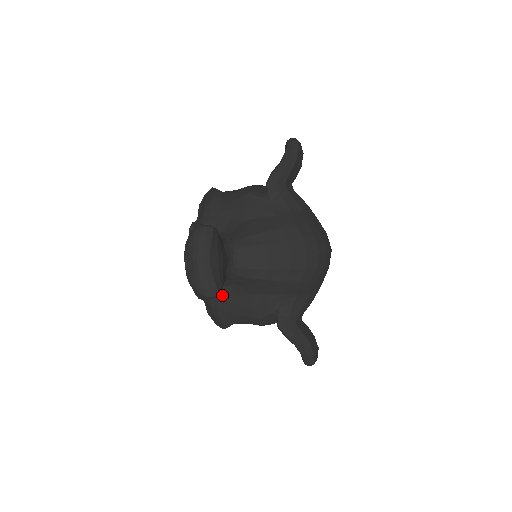
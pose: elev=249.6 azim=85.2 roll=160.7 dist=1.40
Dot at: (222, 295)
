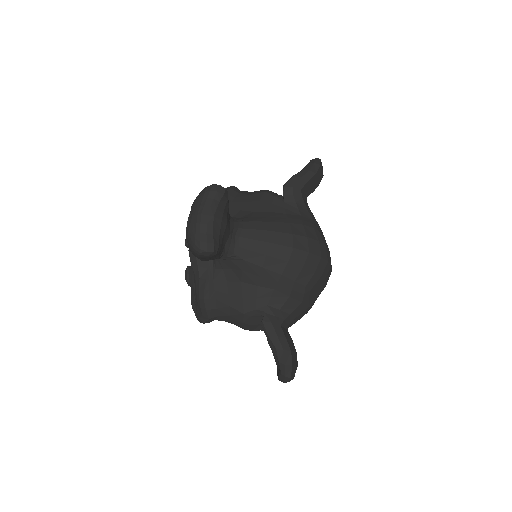
Dot at: (213, 278)
